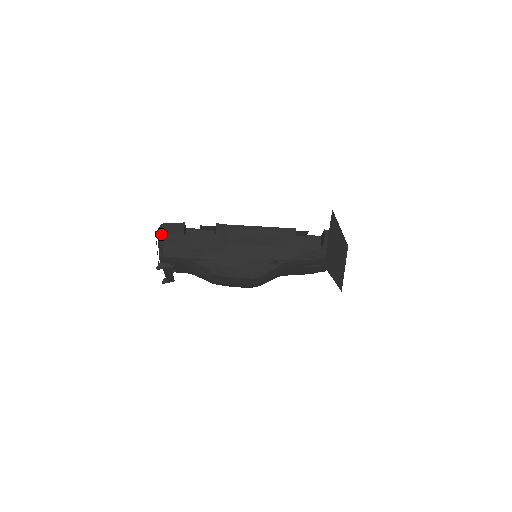
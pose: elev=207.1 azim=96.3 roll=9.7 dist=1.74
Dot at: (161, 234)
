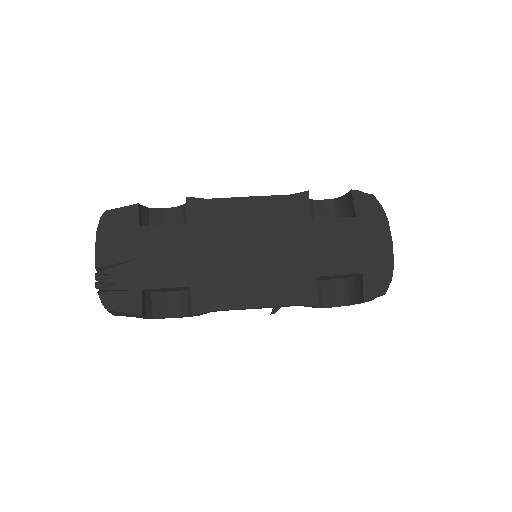
Dot at: occluded
